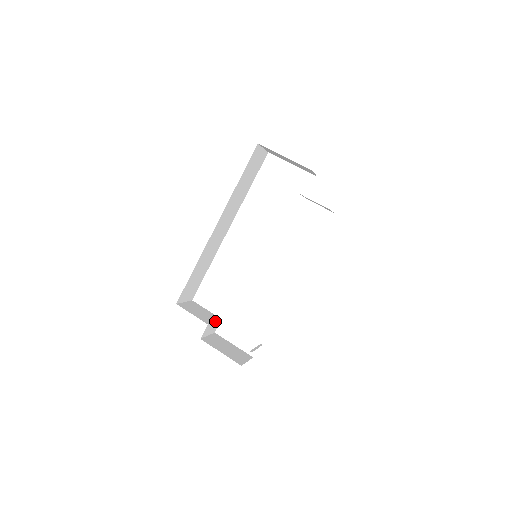
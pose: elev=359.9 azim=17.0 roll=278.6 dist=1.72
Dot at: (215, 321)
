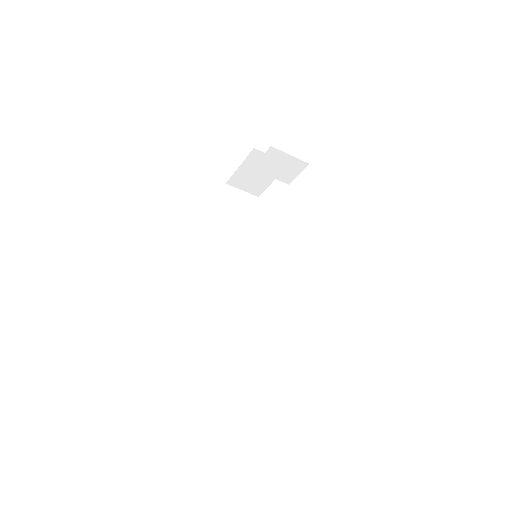
Dot at: (244, 354)
